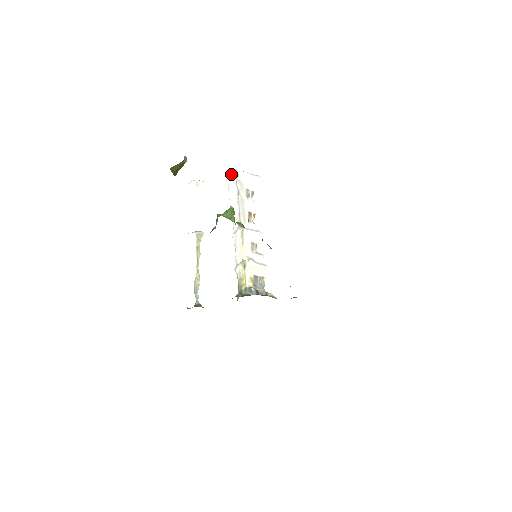
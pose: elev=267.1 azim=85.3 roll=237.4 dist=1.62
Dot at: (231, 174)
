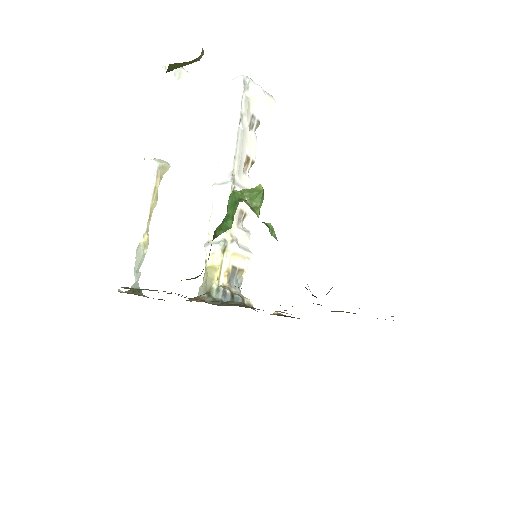
Dot at: (237, 80)
